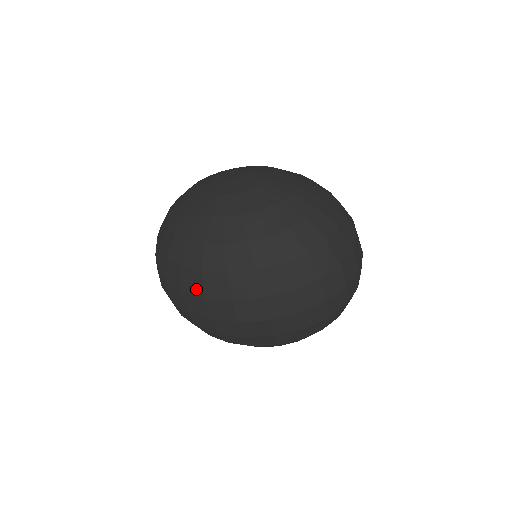
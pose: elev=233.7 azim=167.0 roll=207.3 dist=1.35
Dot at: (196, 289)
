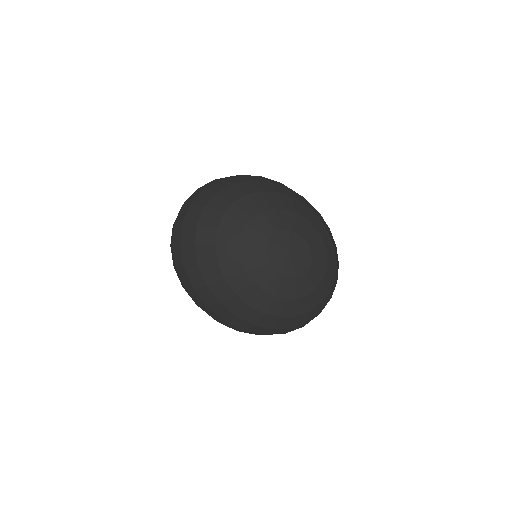
Dot at: (222, 316)
